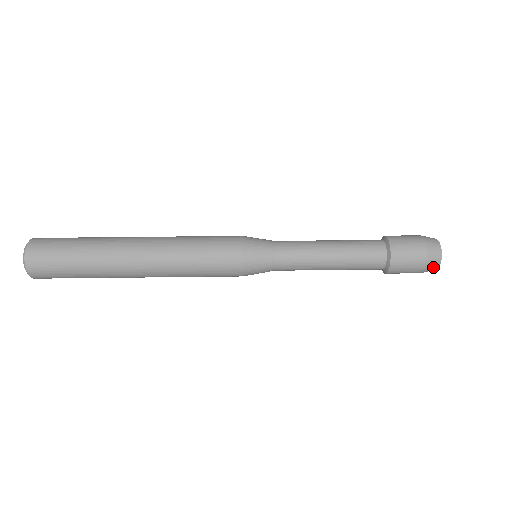
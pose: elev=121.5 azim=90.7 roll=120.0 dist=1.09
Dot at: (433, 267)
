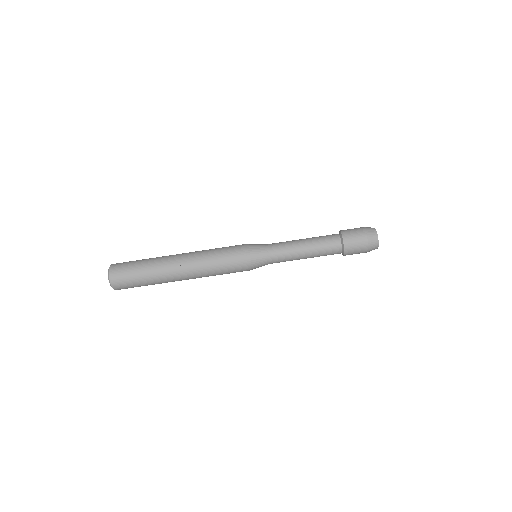
Dot at: occluded
